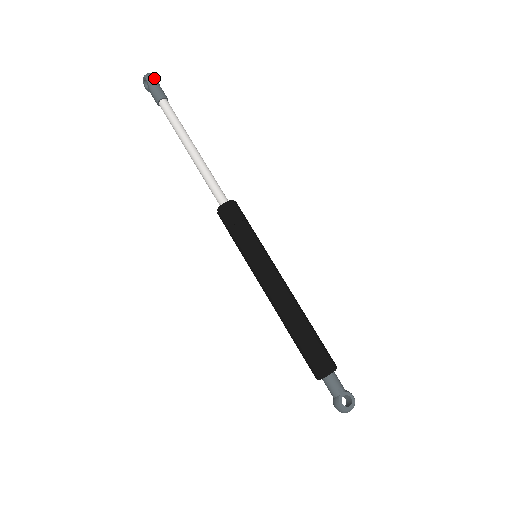
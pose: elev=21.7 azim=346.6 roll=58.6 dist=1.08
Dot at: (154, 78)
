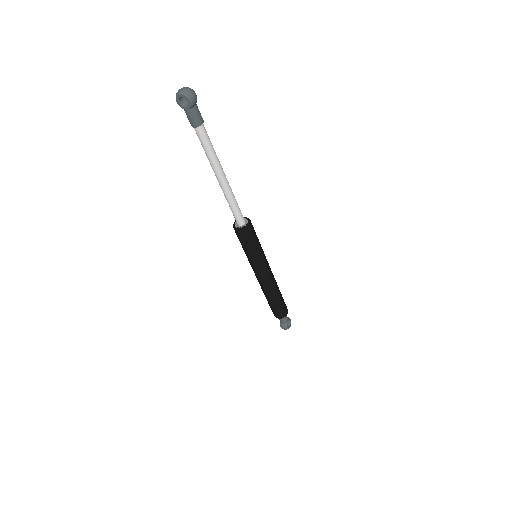
Dot at: occluded
